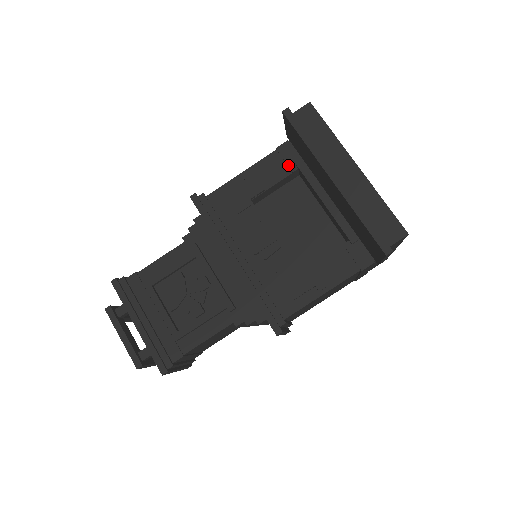
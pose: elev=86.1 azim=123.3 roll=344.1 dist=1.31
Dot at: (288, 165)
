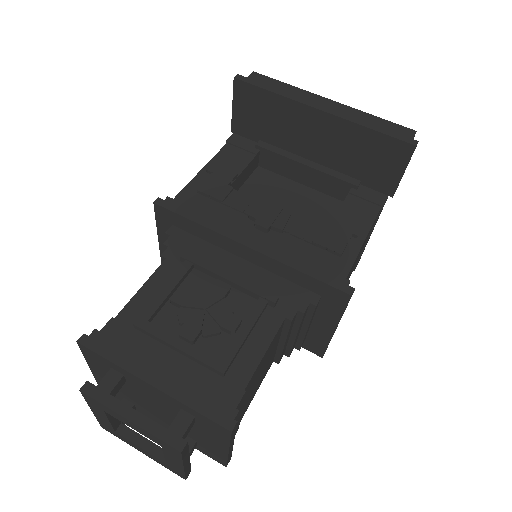
Dot at: (248, 150)
